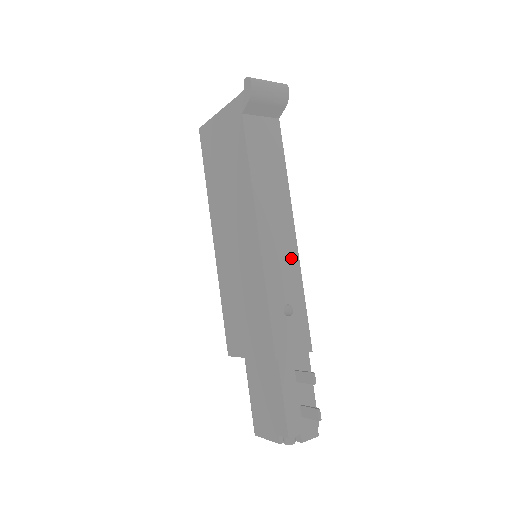
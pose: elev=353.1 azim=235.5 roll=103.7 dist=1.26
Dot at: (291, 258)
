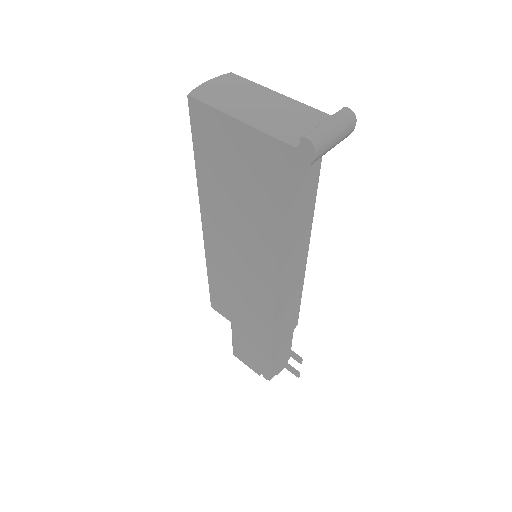
Dot at: (299, 277)
